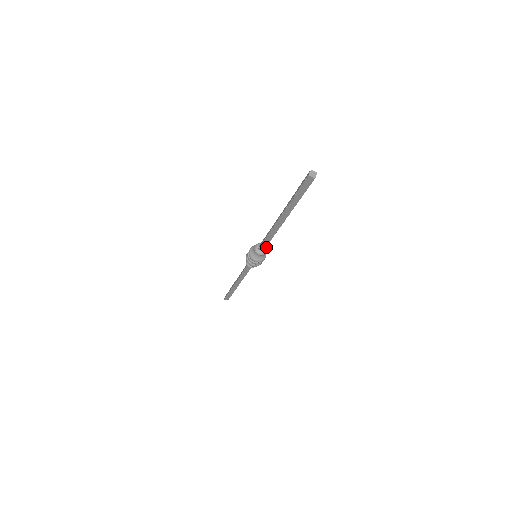
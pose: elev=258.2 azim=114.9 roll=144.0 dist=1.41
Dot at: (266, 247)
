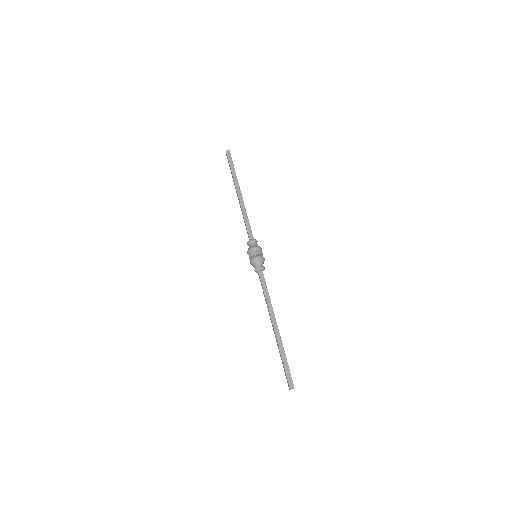
Dot at: occluded
